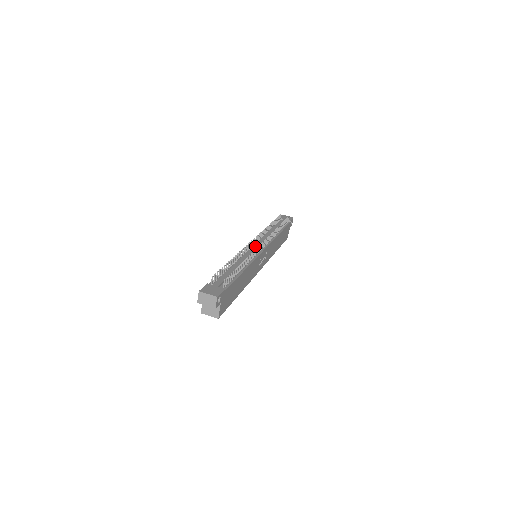
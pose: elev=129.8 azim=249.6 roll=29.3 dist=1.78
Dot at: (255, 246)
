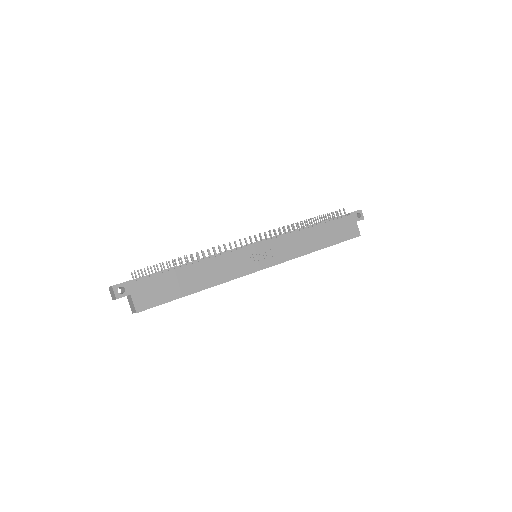
Dot at: occluded
